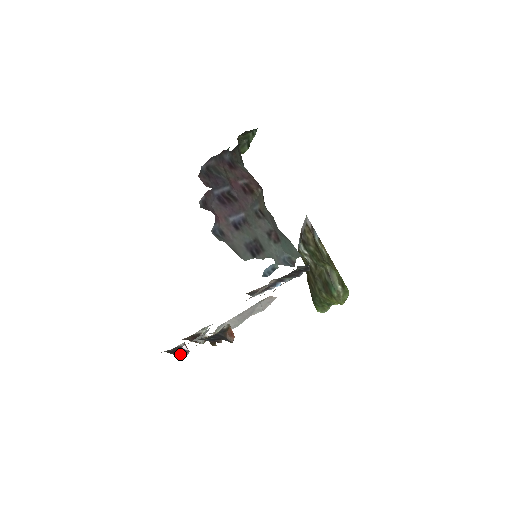
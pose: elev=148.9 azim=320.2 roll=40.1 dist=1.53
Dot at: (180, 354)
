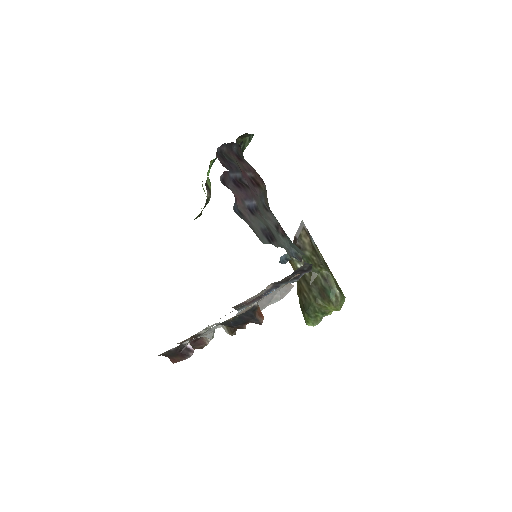
Dot at: (182, 356)
